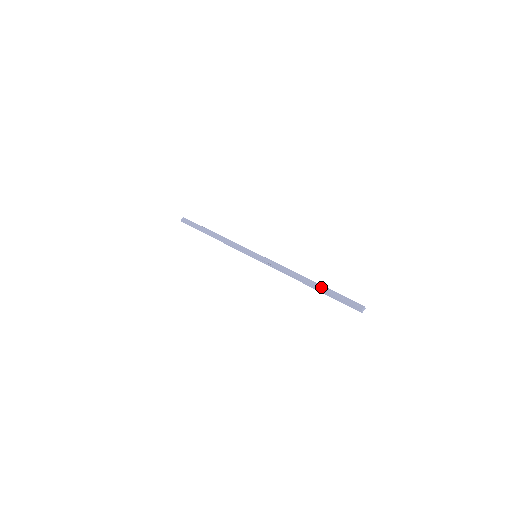
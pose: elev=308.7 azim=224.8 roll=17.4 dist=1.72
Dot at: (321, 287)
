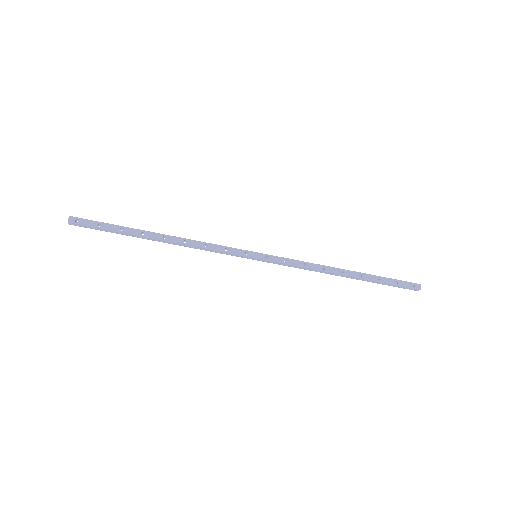
Dot at: (367, 277)
